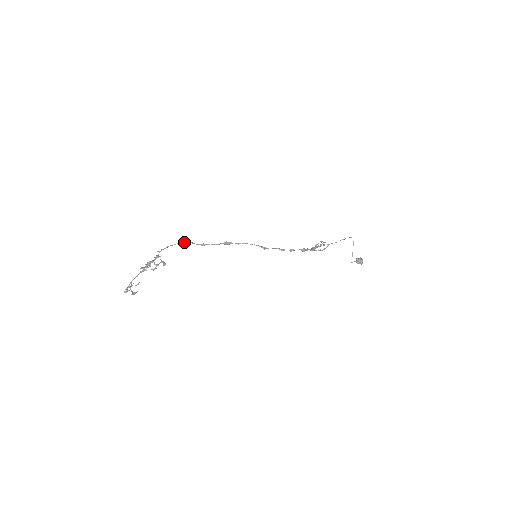
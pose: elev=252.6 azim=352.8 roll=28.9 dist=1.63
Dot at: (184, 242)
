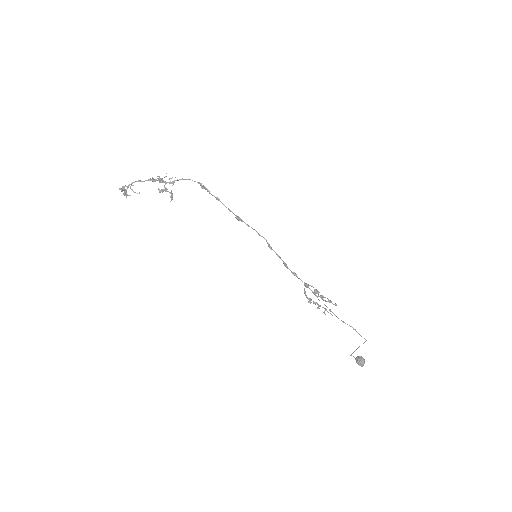
Dot at: occluded
